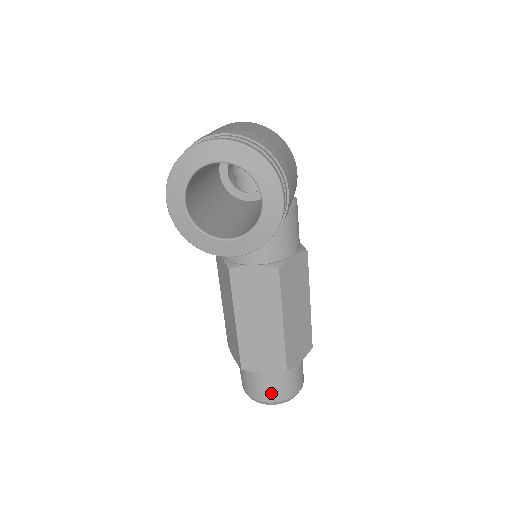
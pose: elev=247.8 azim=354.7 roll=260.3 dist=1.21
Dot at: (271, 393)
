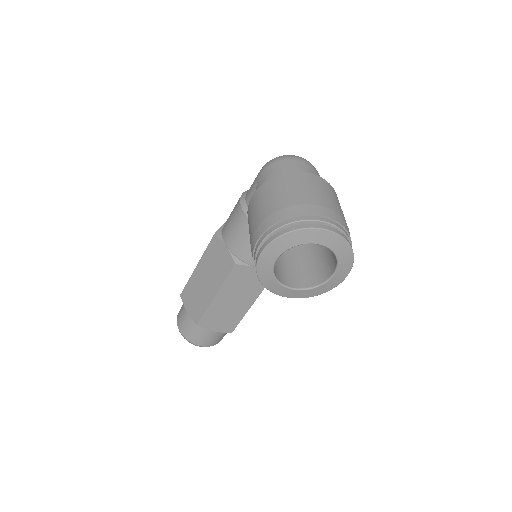
Dot at: (207, 341)
